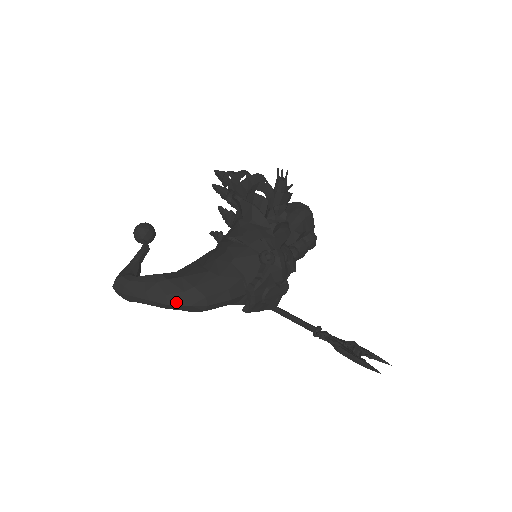
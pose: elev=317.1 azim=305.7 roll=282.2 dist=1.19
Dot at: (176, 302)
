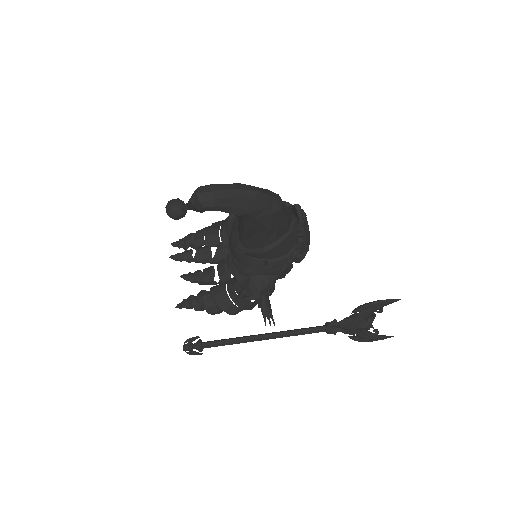
Dot at: (262, 192)
